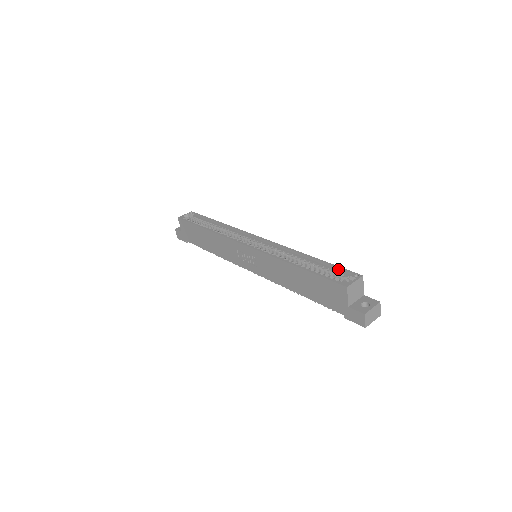
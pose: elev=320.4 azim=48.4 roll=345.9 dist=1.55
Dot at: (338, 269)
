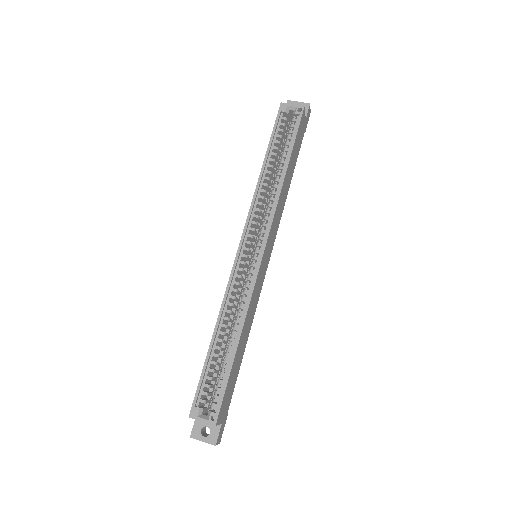
Dot at: (223, 390)
